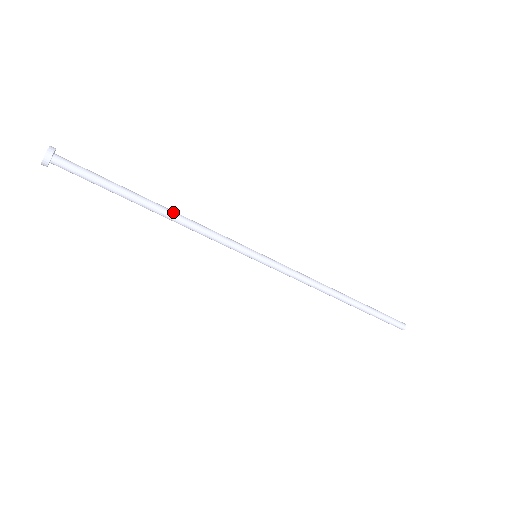
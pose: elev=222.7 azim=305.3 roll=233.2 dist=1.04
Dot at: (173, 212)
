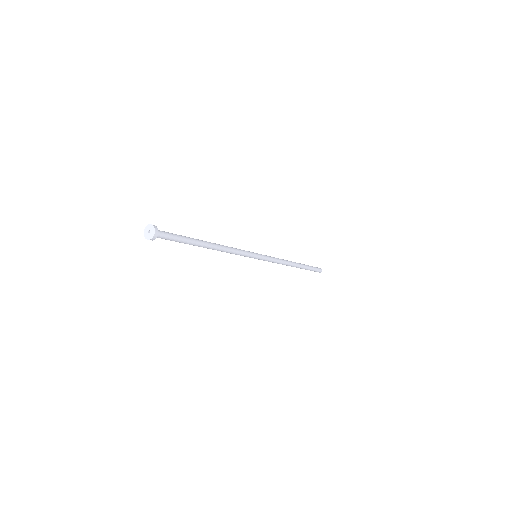
Dot at: (217, 248)
